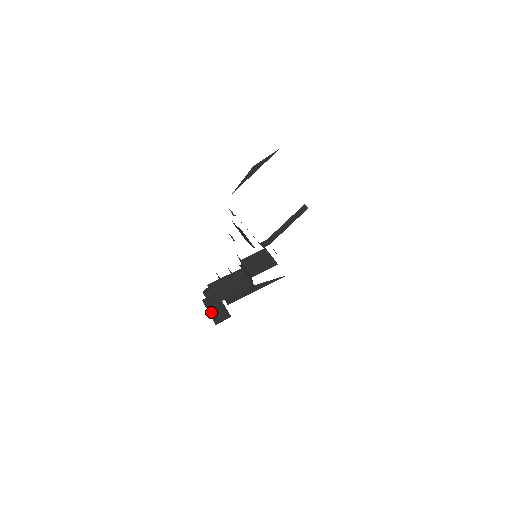
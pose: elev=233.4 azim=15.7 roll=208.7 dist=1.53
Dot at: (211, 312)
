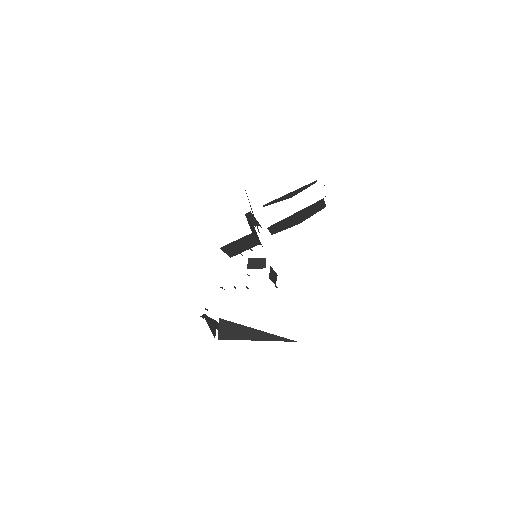
Dot at: occluded
